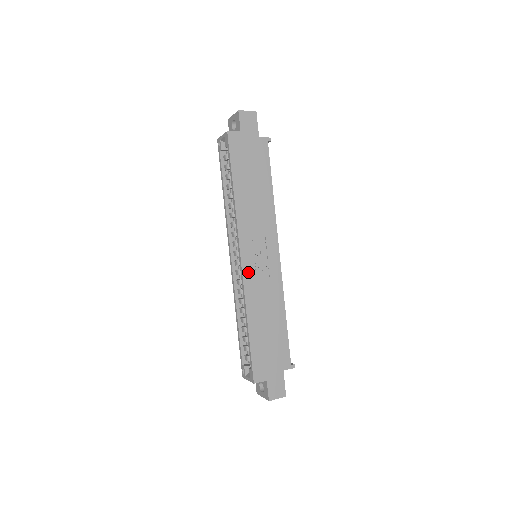
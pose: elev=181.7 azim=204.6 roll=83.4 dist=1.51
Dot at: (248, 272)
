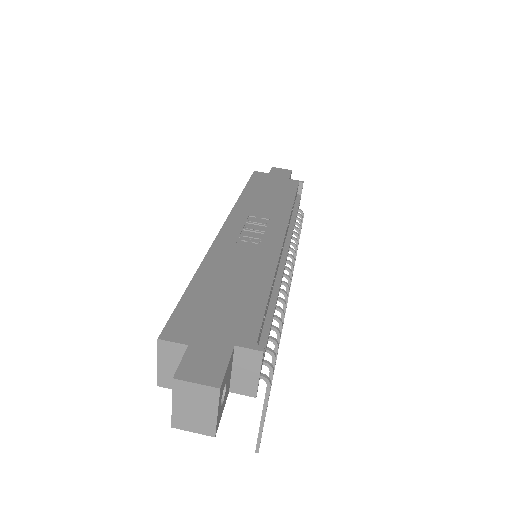
Dot at: (227, 236)
